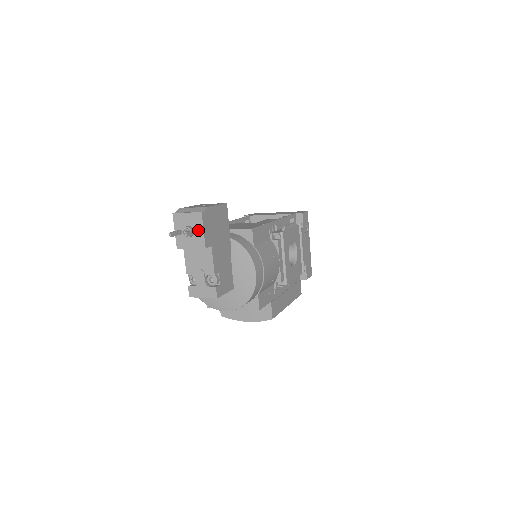
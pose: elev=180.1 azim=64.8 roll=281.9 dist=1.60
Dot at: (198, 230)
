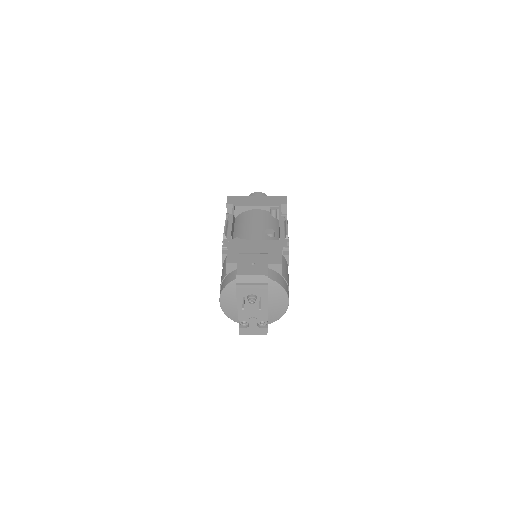
Dot at: (262, 297)
